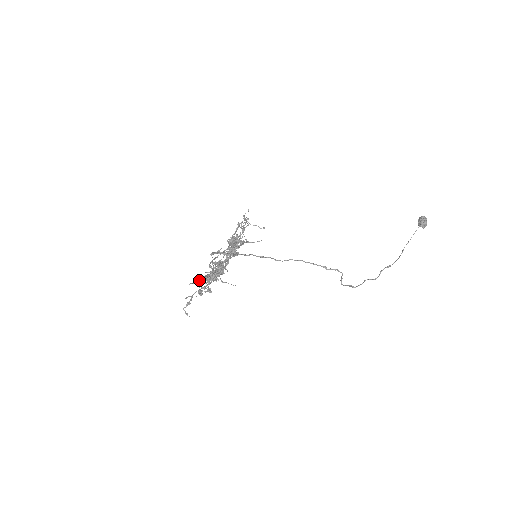
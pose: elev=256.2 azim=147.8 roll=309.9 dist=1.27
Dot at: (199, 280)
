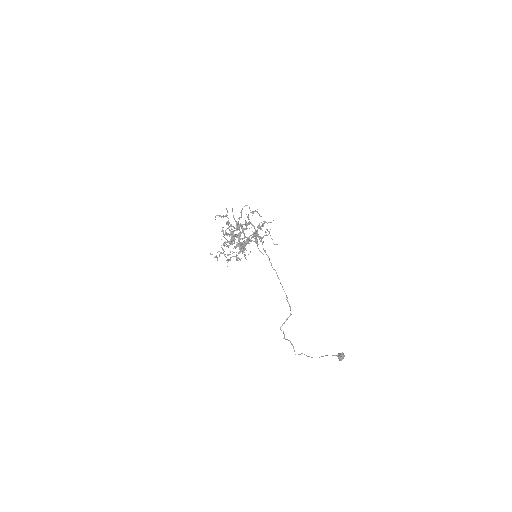
Dot at: occluded
